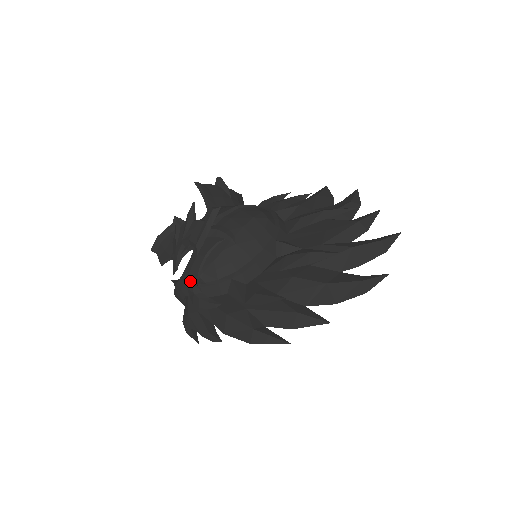
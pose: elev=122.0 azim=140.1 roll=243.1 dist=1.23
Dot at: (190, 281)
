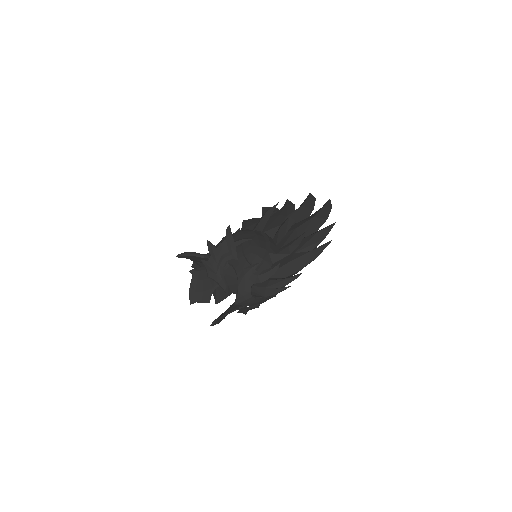
Dot at: (249, 272)
